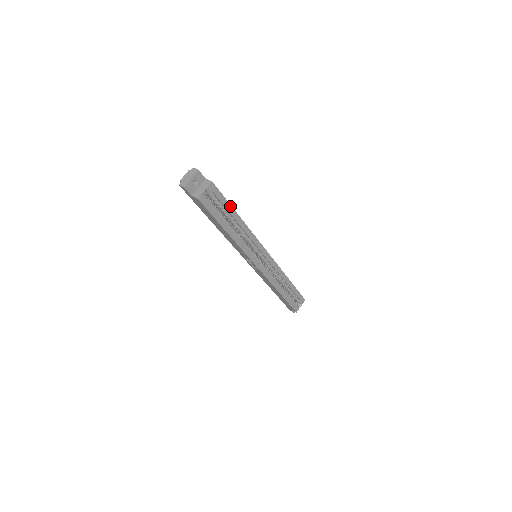
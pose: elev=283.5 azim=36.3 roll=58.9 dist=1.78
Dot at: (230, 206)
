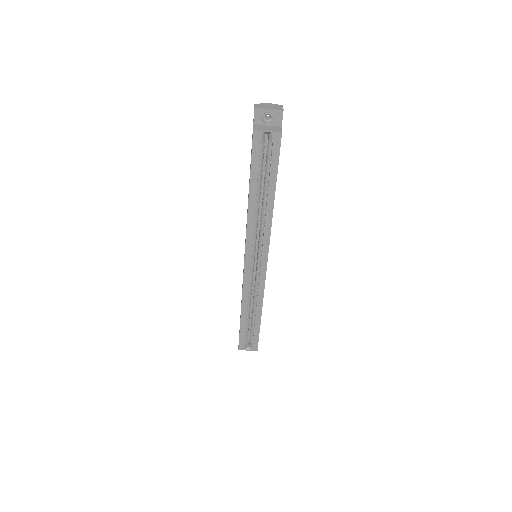
Dot at: (276, 177)
